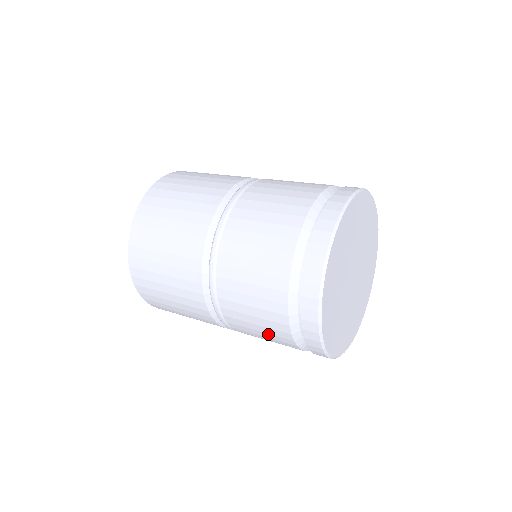
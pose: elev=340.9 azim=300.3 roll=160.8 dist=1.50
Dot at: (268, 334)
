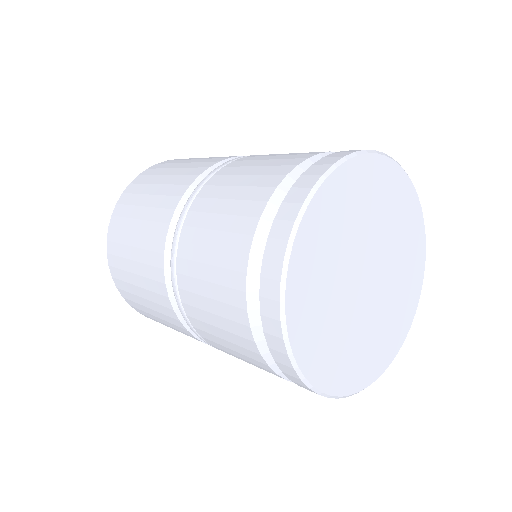
Dot at: (241, 354)
